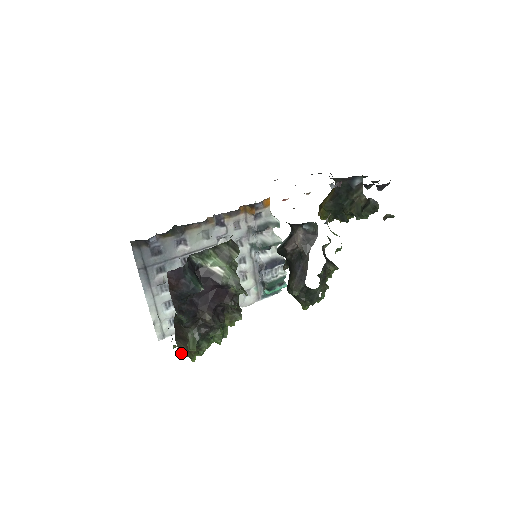
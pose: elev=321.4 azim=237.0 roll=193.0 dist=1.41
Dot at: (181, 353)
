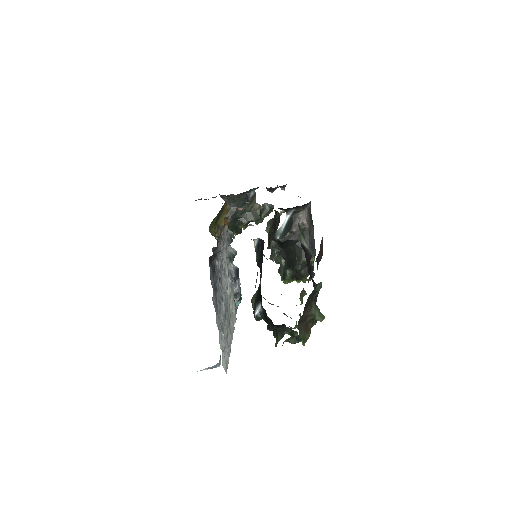
Dot at: (300, 339)
